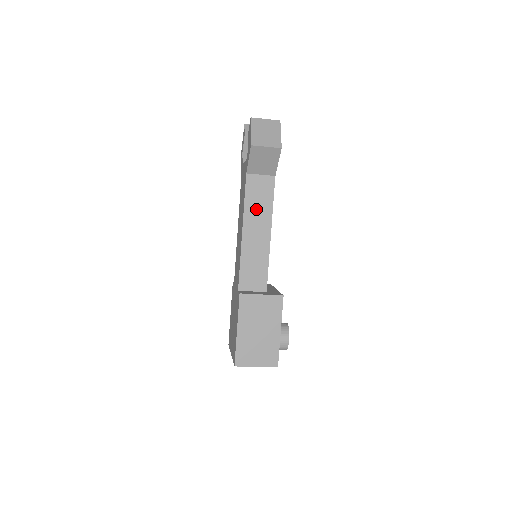
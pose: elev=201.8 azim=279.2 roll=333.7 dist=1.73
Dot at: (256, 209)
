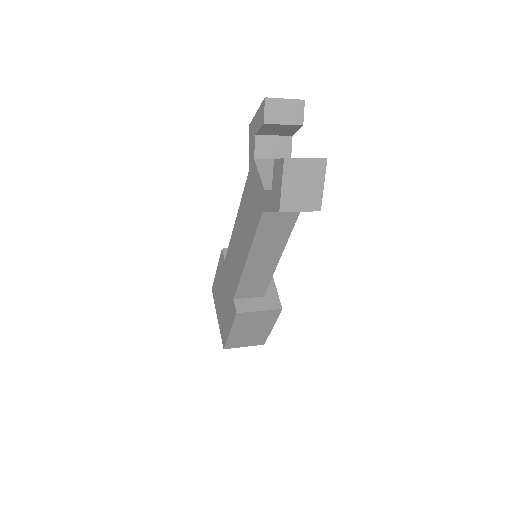
Dot at: (268, 241)
